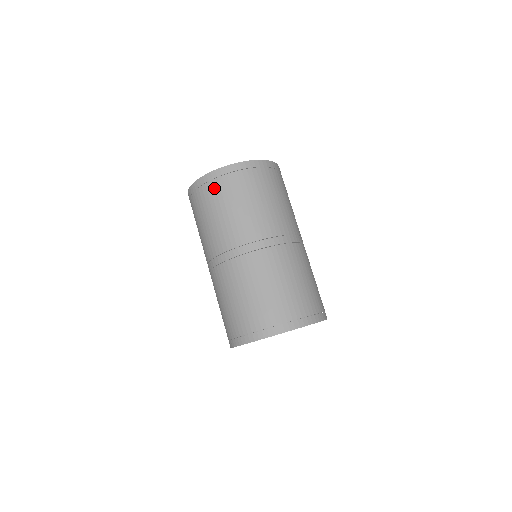
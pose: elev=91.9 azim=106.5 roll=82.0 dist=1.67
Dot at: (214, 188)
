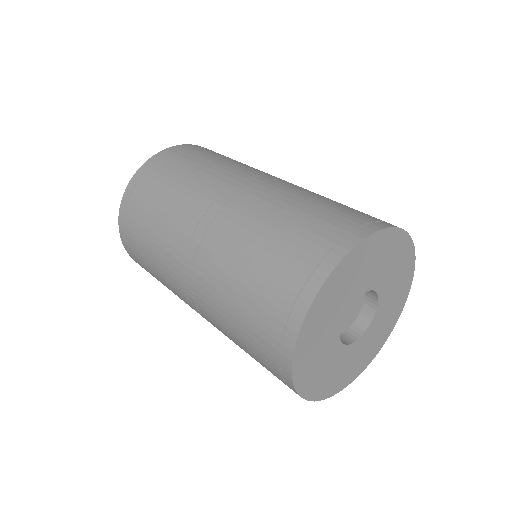
Dot at: (131, 219)
